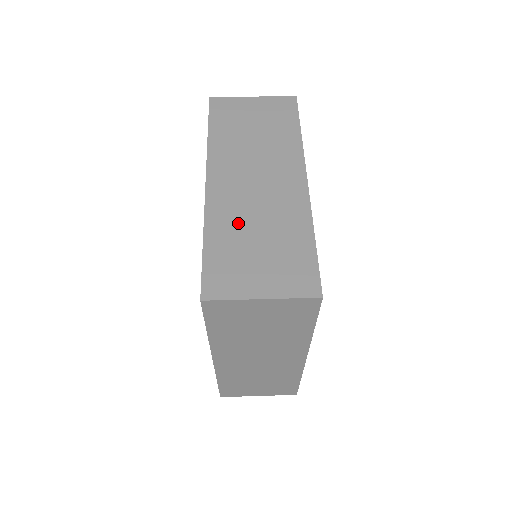
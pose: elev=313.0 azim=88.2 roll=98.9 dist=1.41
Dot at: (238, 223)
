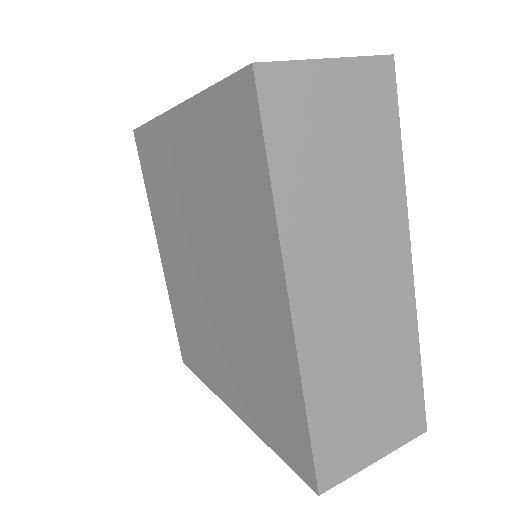
Dot at: occluded
